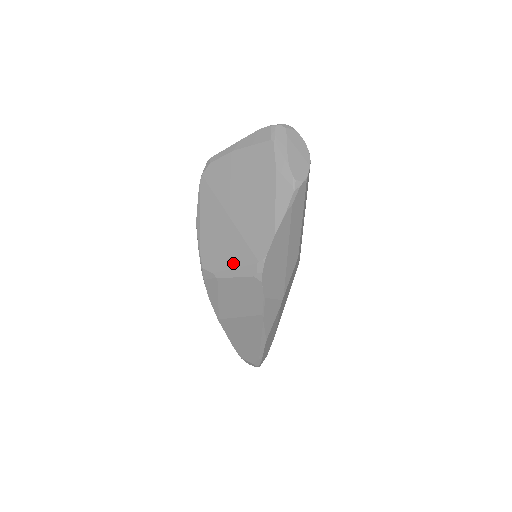
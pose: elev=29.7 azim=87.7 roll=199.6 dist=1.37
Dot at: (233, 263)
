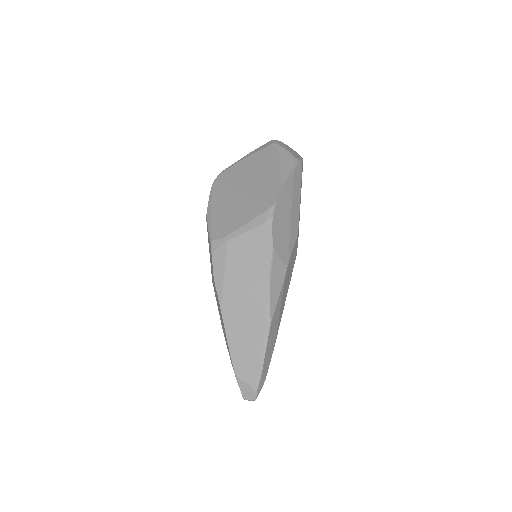
Dot at: (244, 221)
